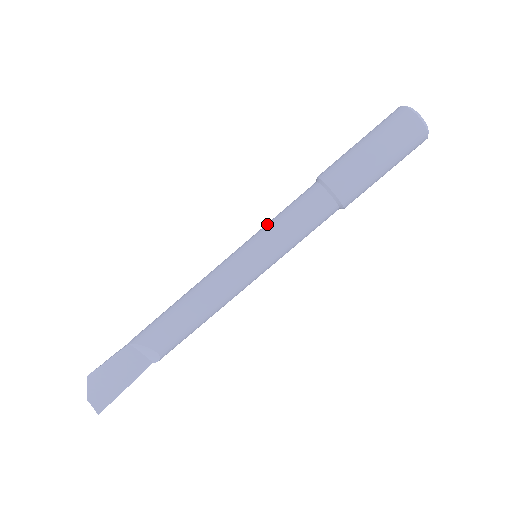
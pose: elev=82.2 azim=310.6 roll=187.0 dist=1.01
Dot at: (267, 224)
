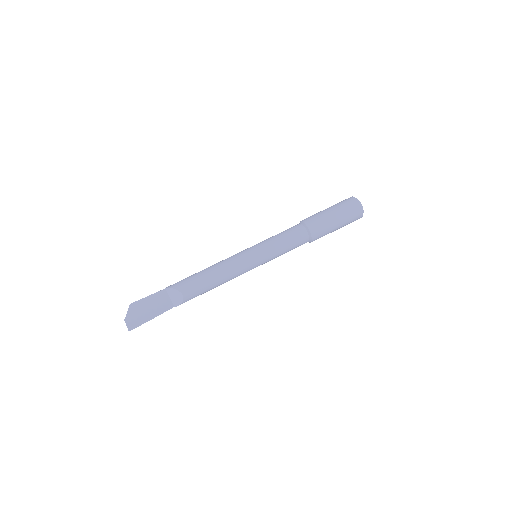
Dot at: (267, 239)
